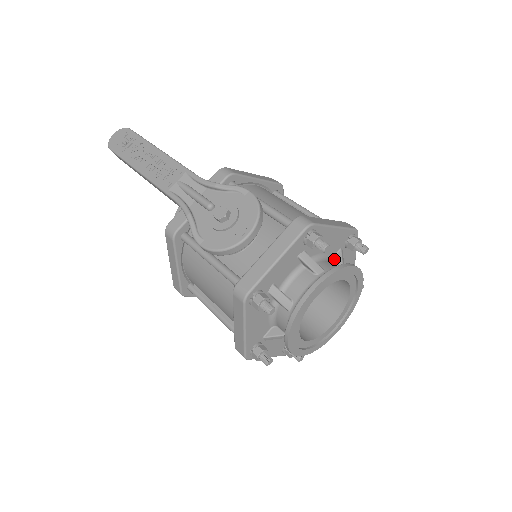
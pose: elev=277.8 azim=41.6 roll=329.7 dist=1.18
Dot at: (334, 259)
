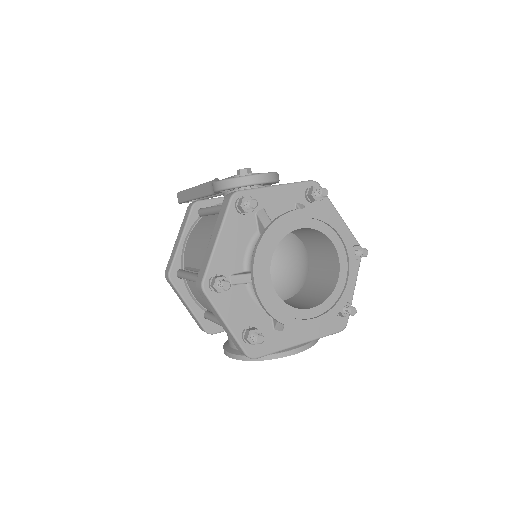
Dot at: occluded
